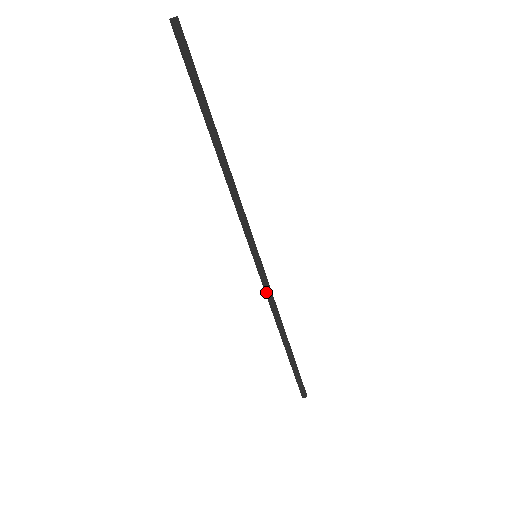
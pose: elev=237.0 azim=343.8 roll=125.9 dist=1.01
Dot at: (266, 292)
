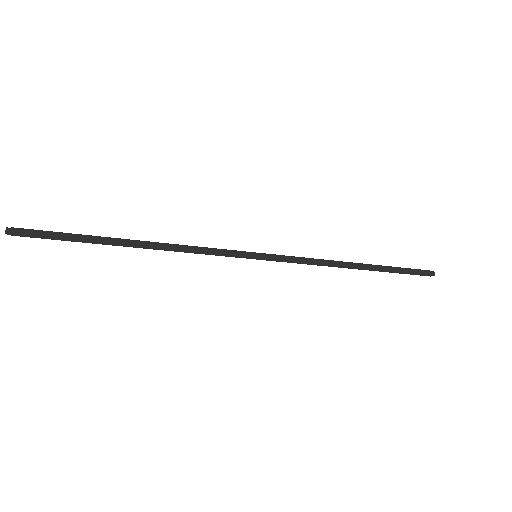
Dot at: (295, 261)
